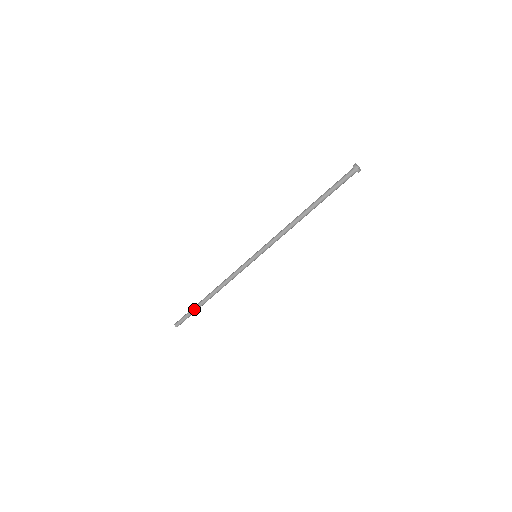
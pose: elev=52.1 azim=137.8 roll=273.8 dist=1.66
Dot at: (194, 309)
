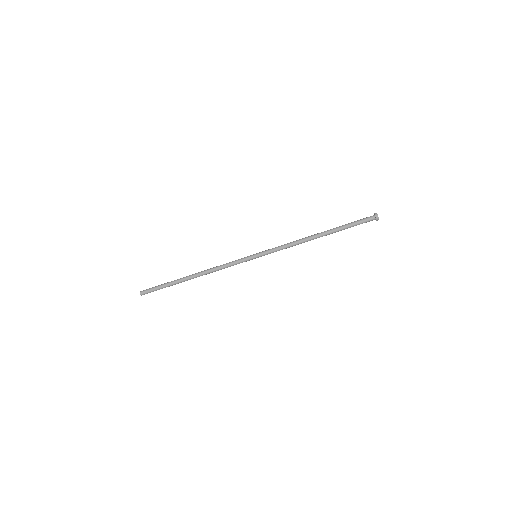
Dot at: (170, 282)
